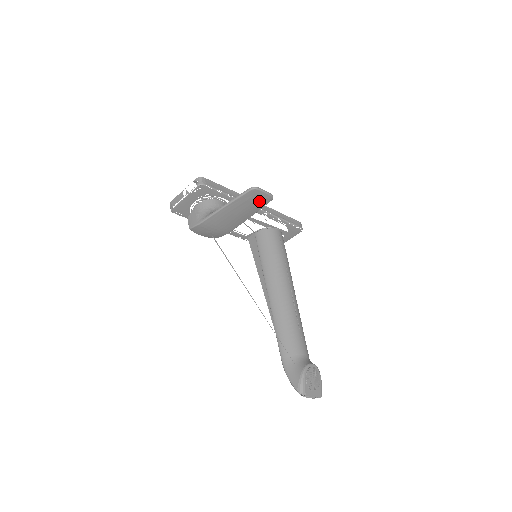
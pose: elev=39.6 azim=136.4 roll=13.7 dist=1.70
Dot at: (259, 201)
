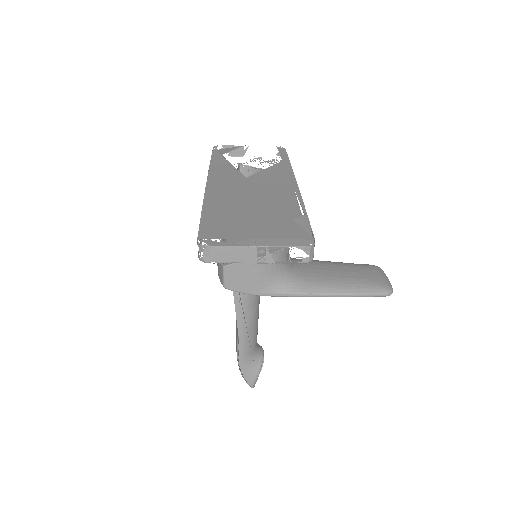
Dot at: occluded
